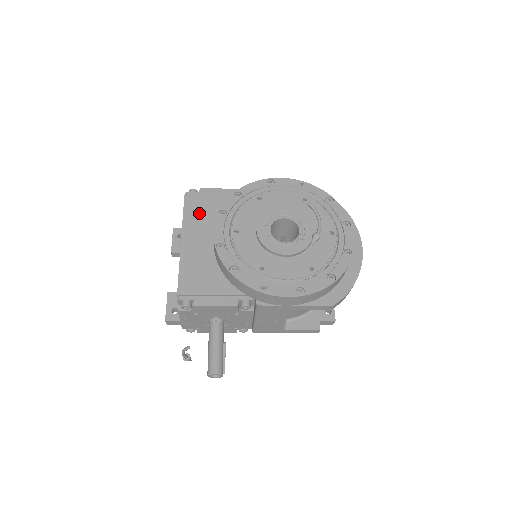
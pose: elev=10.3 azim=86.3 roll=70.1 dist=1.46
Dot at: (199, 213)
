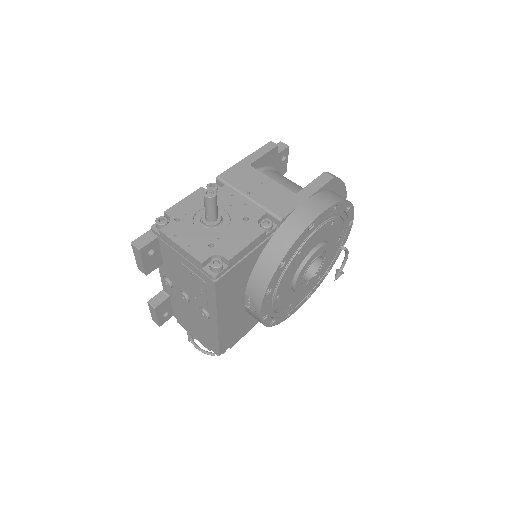
Dot at: (231, 288)
